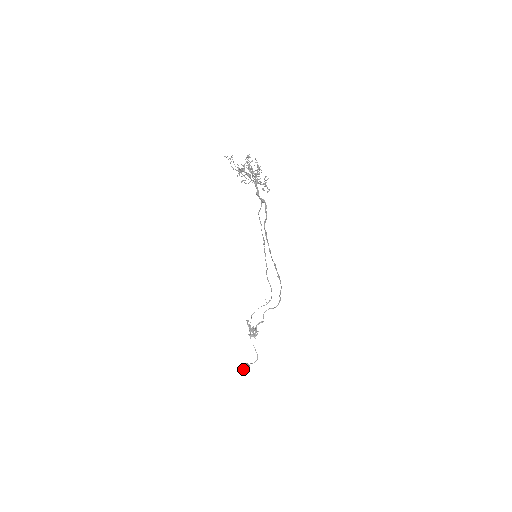
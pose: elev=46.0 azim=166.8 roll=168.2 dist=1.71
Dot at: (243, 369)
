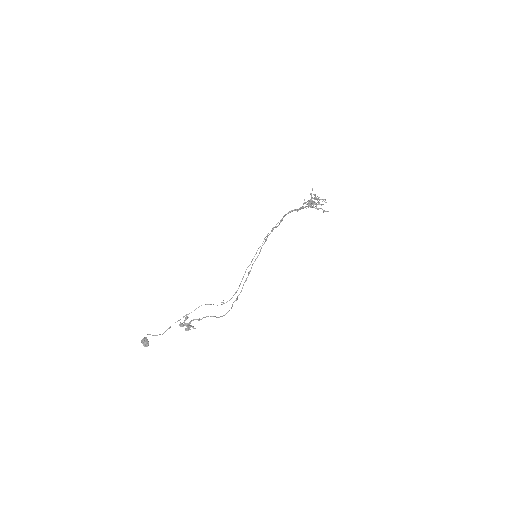
Dot at: (142, 339)
